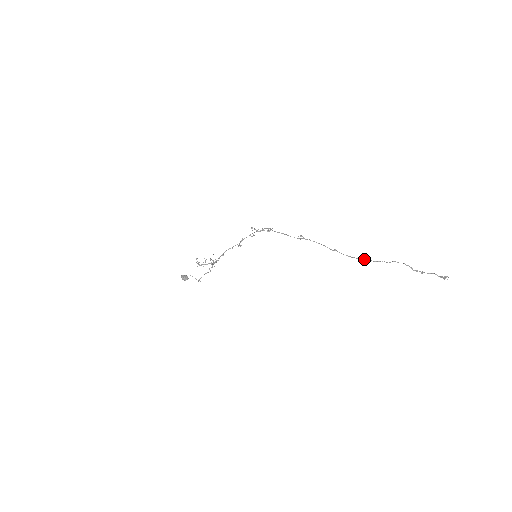
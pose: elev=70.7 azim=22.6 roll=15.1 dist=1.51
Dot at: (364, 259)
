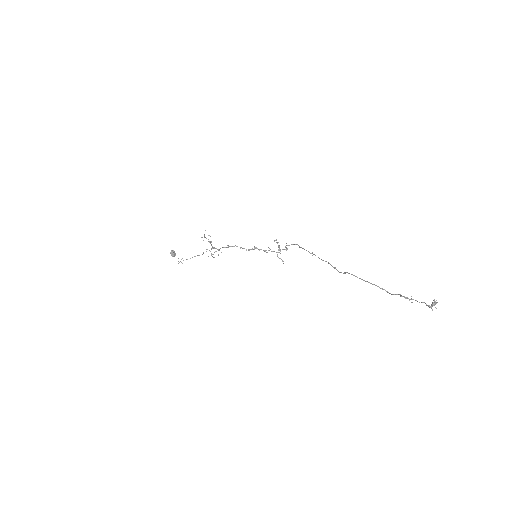
Dot at: occluded
